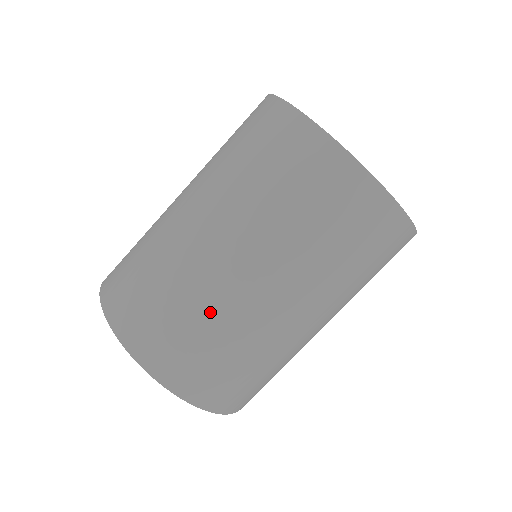
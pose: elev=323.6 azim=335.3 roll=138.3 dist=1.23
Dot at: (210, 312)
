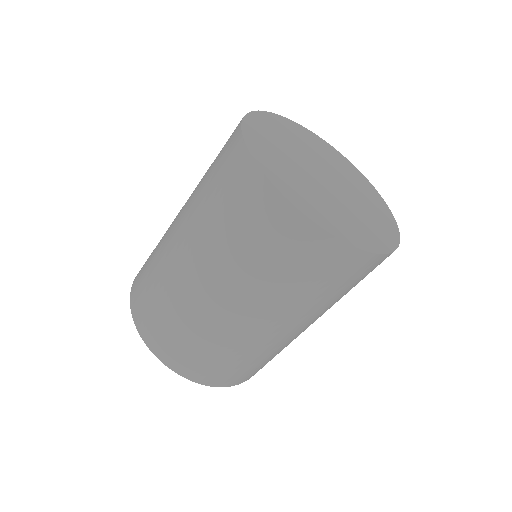
Dot at: (250, 352)
